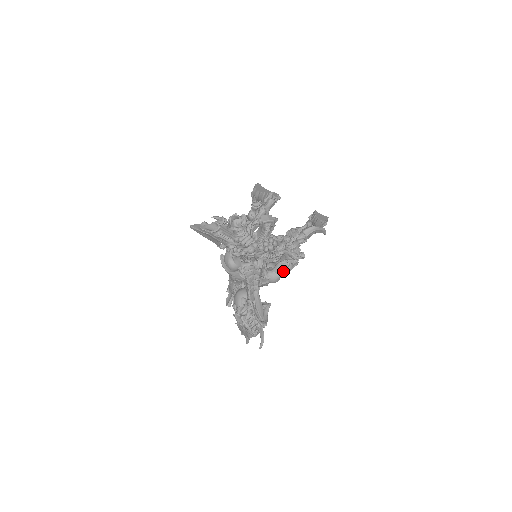
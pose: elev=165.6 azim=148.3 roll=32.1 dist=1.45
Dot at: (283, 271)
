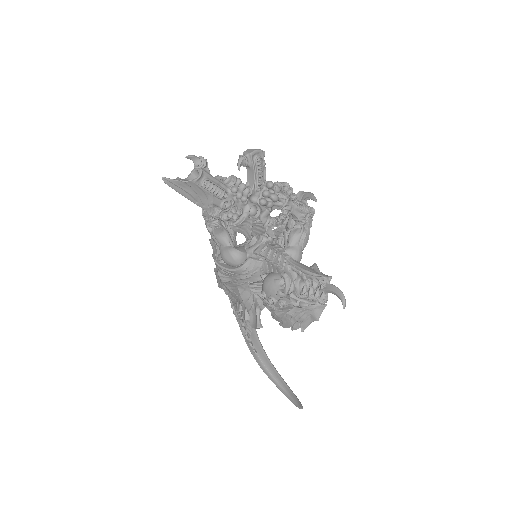
Dot at: (301, 238)
